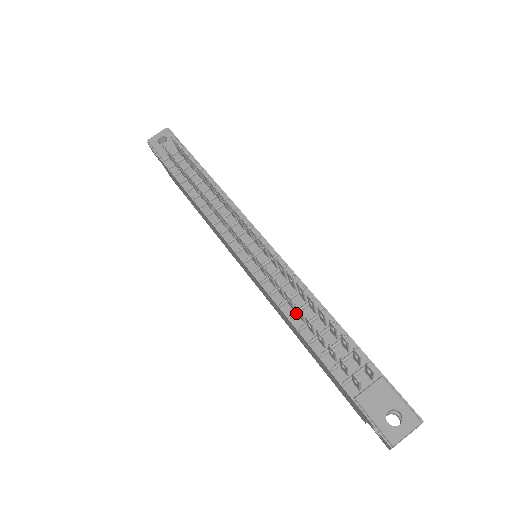
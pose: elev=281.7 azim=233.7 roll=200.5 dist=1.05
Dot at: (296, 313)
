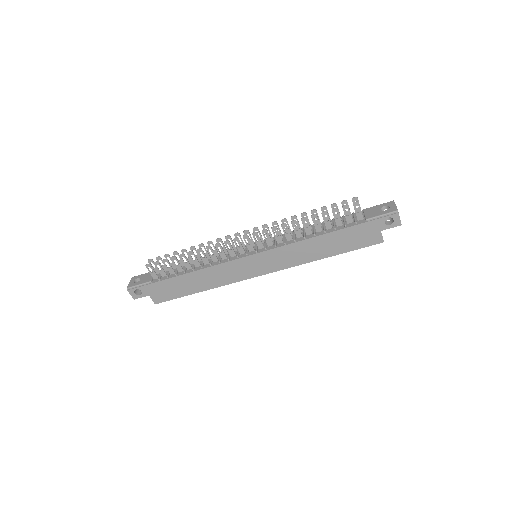
Dot at: (305, 235)
